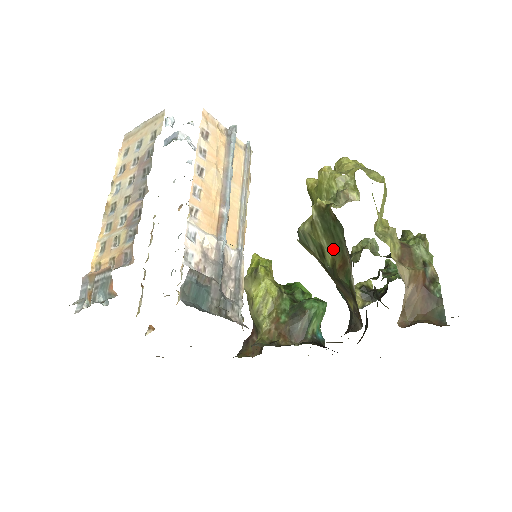
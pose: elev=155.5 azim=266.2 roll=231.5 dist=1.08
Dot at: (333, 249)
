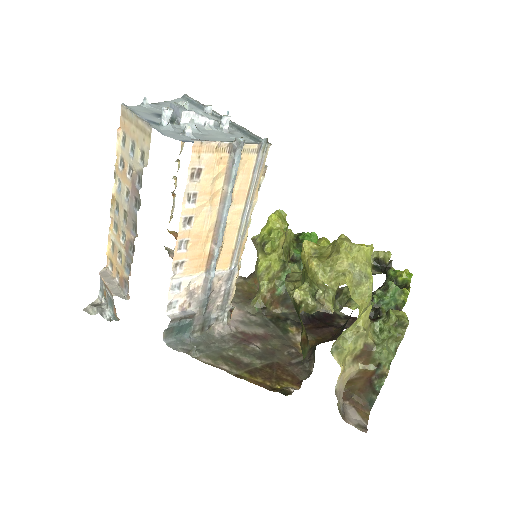
Dot at: occluded
